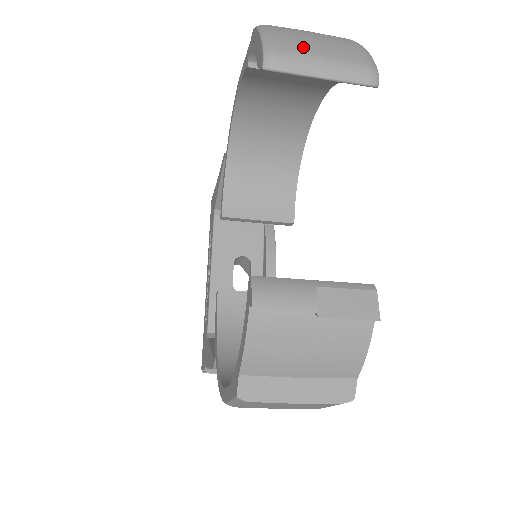
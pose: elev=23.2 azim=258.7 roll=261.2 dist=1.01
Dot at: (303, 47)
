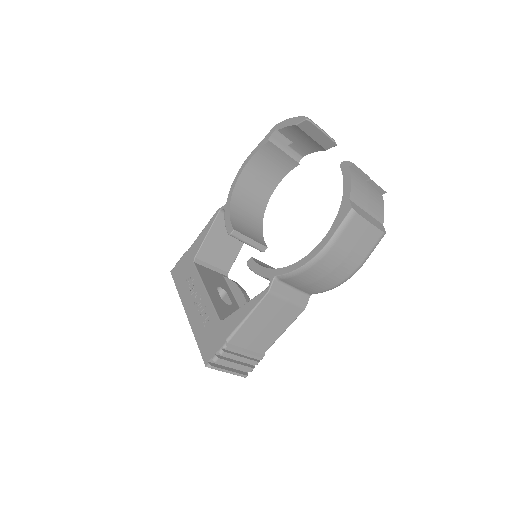
Dot at: occluded
